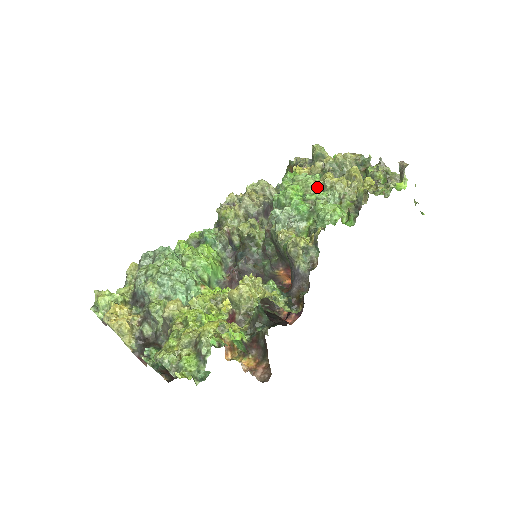
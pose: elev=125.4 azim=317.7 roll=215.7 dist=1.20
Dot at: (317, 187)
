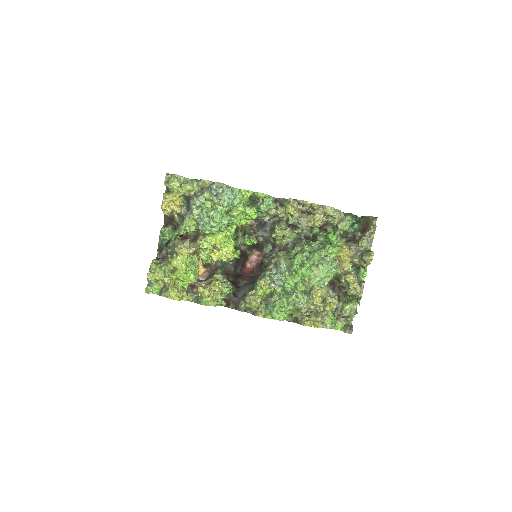
Dot at: (311, 287)
